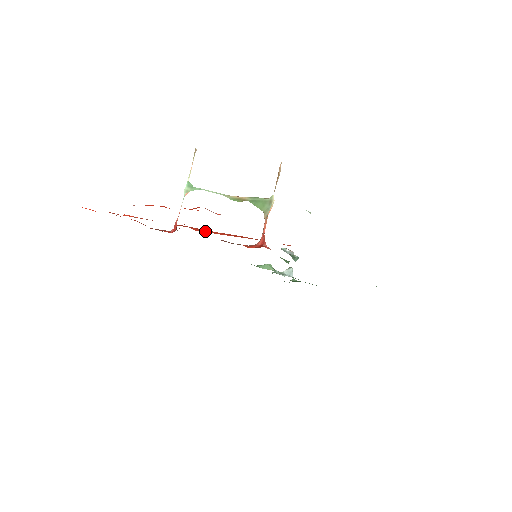
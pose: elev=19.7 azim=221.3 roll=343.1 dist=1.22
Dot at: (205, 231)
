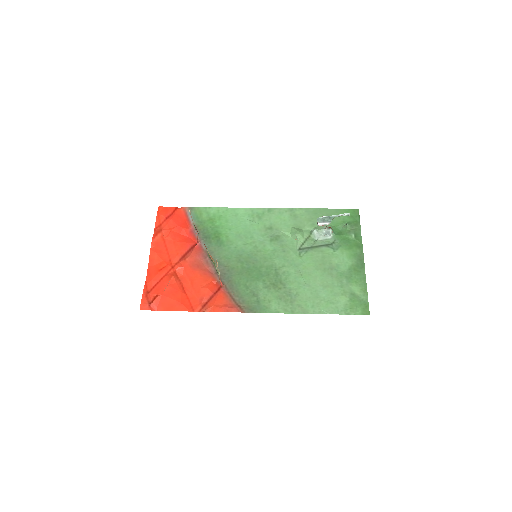
Dot at: (188, 276)
